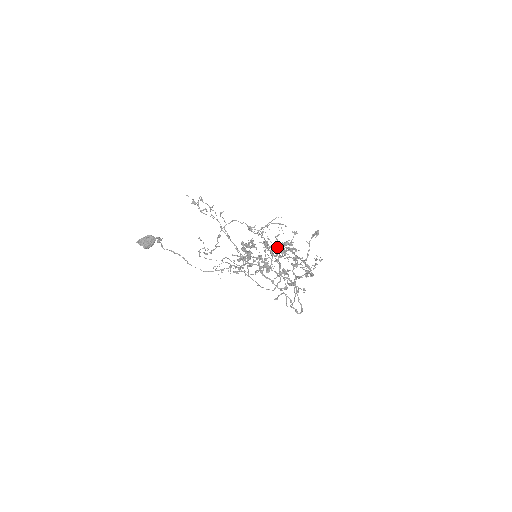
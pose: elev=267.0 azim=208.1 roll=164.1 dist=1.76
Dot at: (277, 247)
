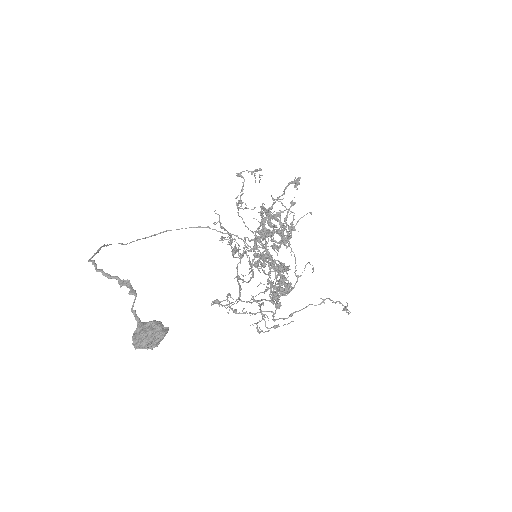
Dot at: (282, 238)
